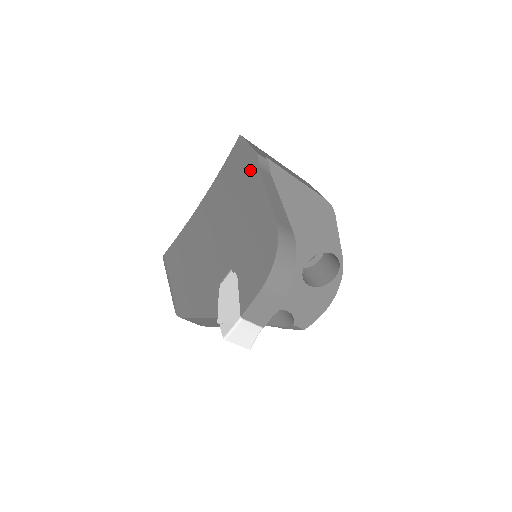
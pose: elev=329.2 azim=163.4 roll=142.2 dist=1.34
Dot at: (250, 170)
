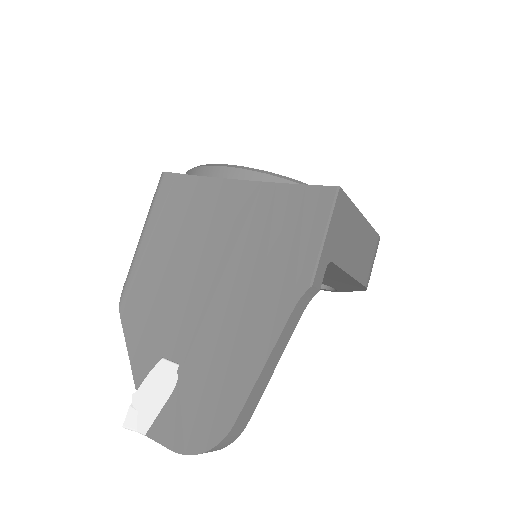
Dot at: (289, 286)
